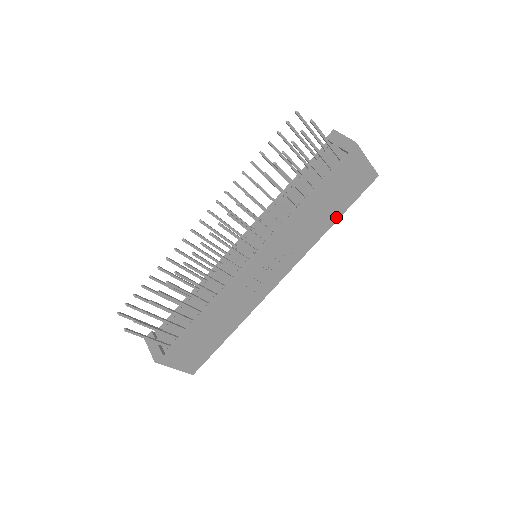
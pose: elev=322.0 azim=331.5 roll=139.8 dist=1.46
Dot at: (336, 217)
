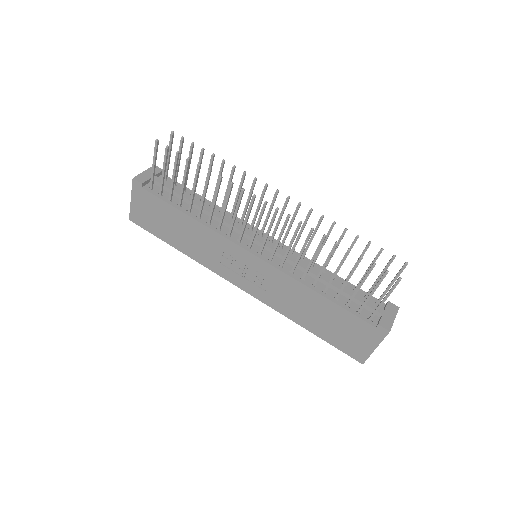
Dot at: (311, 329)
